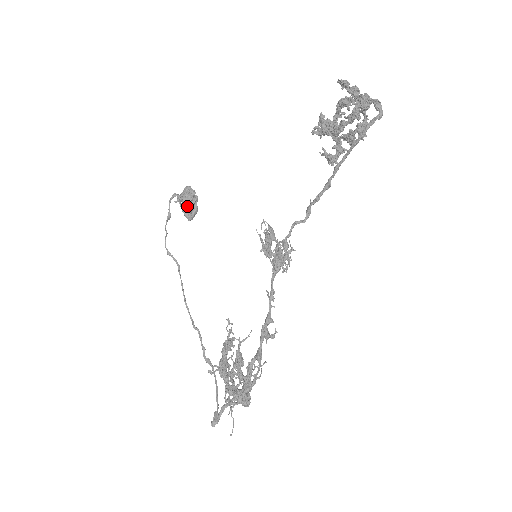
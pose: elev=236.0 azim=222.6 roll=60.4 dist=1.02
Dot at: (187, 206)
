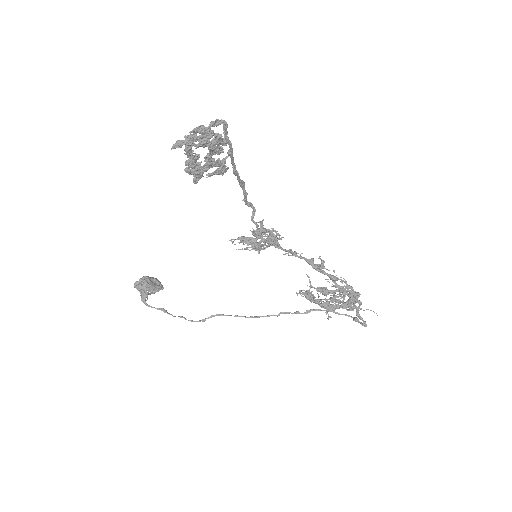
Dot at: (151, 288)
